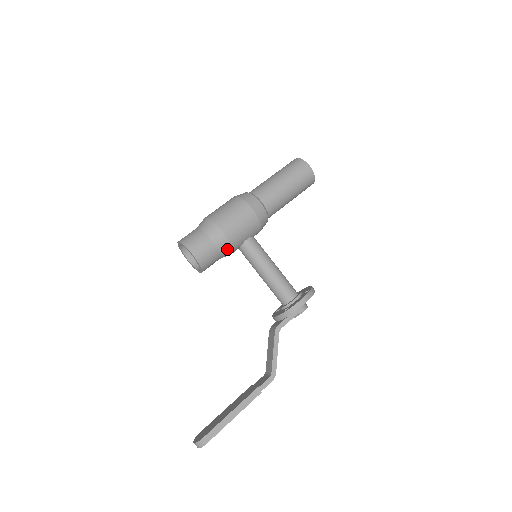
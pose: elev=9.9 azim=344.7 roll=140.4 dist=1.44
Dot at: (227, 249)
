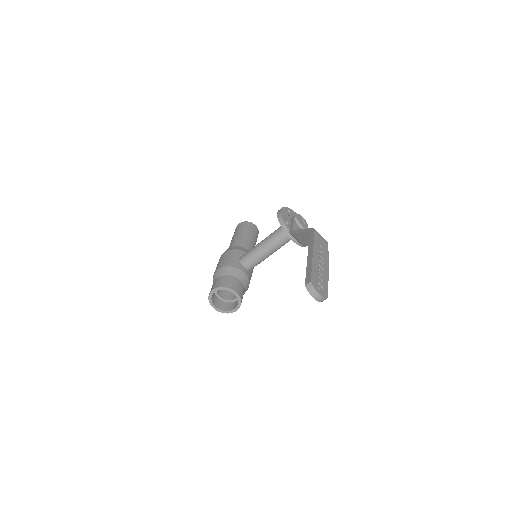
Dot at: (231, 270)
